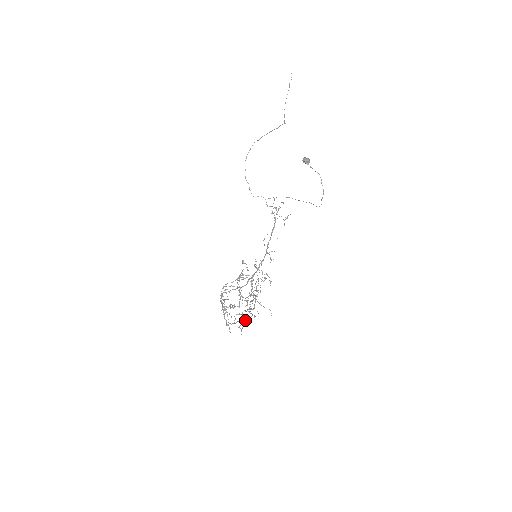
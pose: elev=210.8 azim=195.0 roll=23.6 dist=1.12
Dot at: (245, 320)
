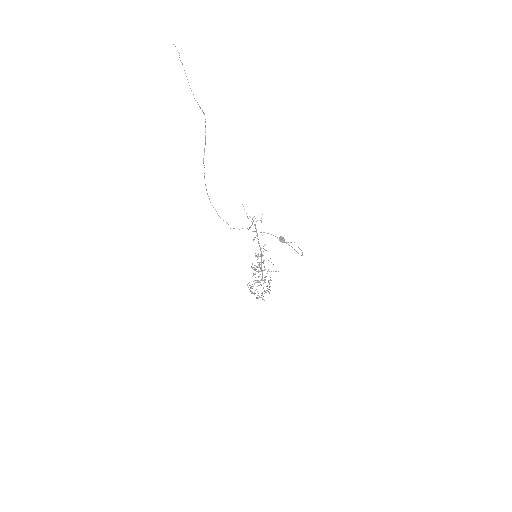
Dot at: (269, 289)
